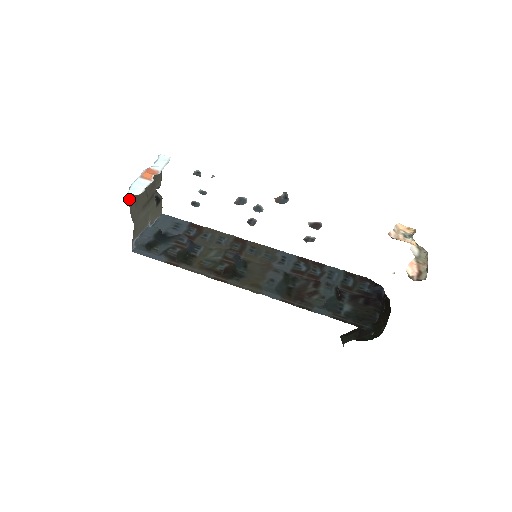
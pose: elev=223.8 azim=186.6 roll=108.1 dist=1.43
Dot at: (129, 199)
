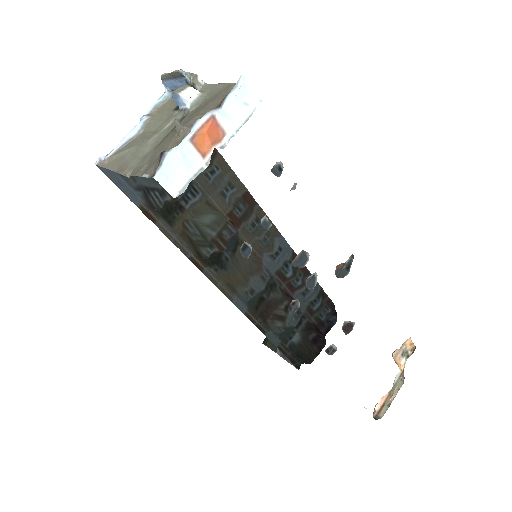
Dot at: (149, 174)
